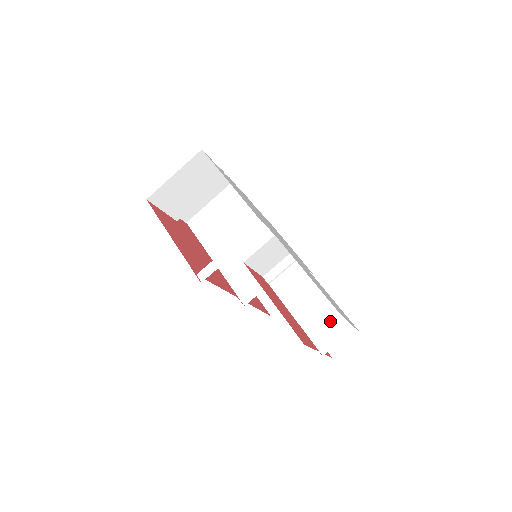
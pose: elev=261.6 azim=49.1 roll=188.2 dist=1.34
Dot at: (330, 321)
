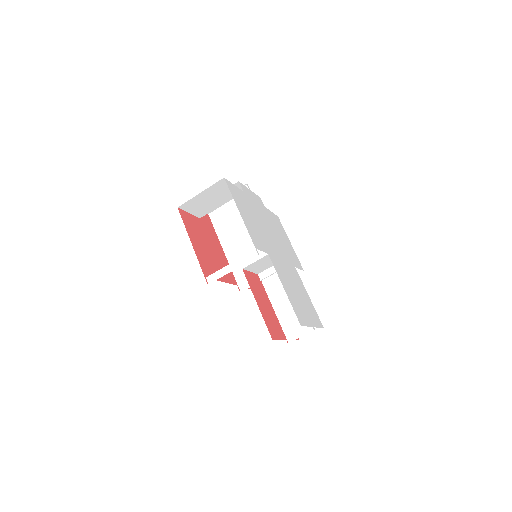
Dot at: occluded
